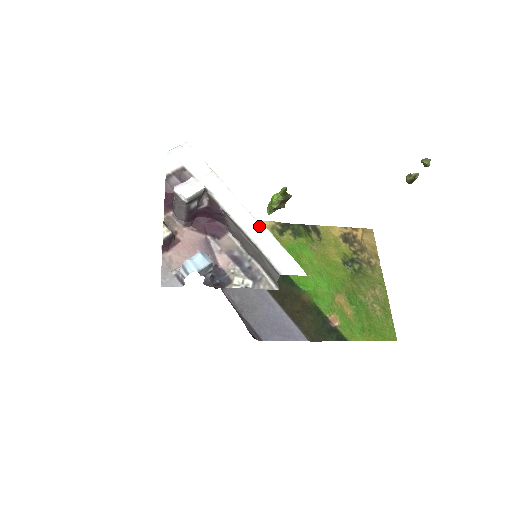
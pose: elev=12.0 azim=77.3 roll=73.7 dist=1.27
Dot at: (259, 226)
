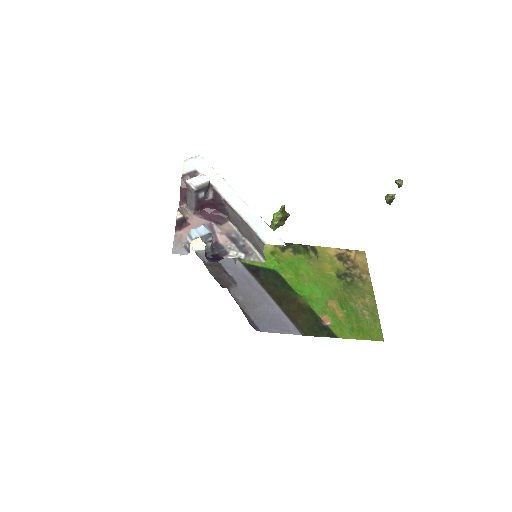
Dot at: (251, 211)
